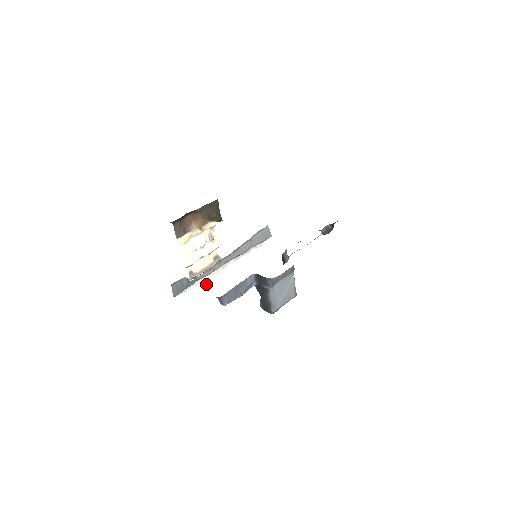
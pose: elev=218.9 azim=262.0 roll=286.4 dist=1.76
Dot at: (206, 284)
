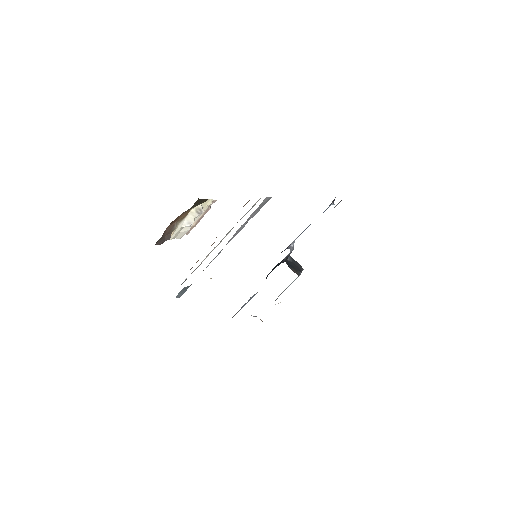
Dot at: occluded
